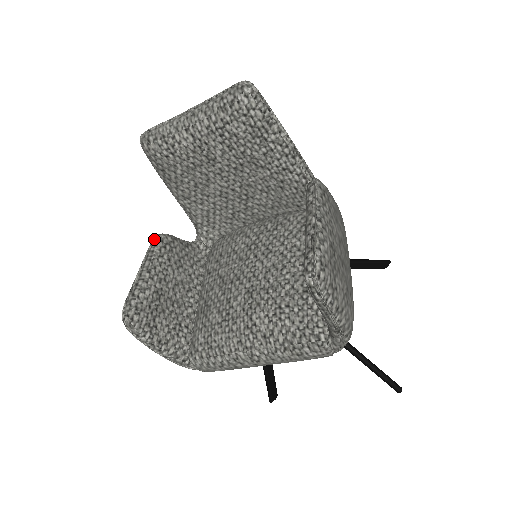
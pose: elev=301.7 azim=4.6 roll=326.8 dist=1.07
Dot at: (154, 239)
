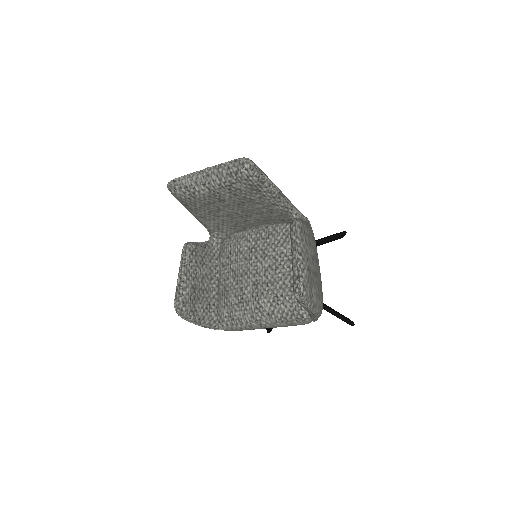
Dot at: (184, 249)
